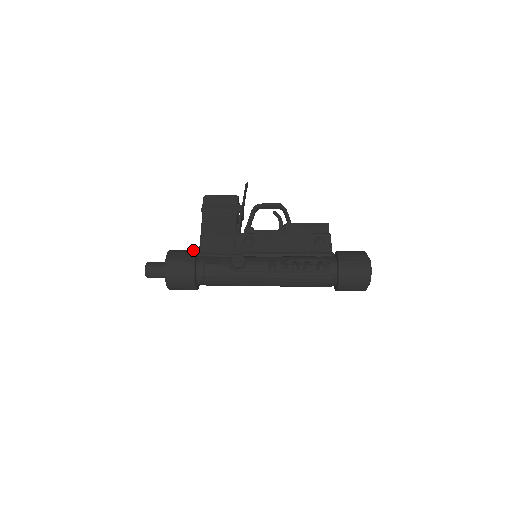
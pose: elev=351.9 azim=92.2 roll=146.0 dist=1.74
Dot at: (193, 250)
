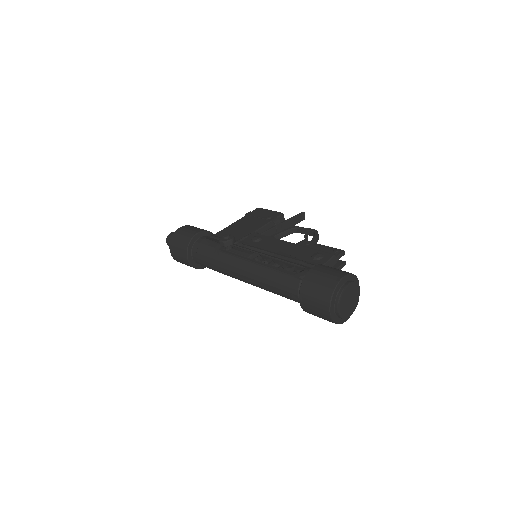
Dot at: occluded
